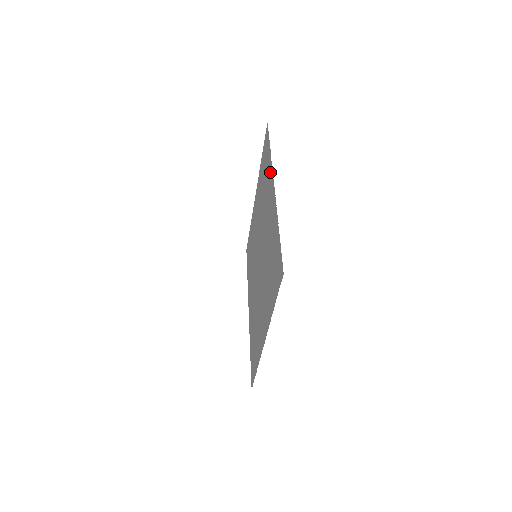
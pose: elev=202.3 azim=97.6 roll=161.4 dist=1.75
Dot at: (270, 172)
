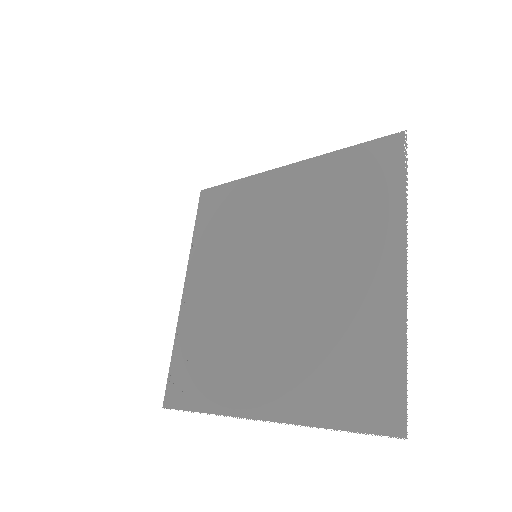
Dot at: (392, 223)
